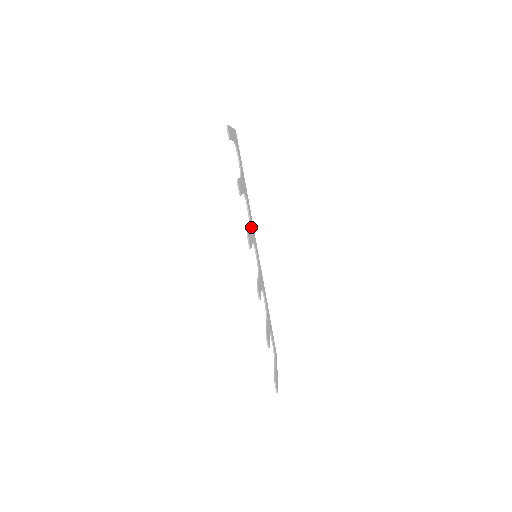
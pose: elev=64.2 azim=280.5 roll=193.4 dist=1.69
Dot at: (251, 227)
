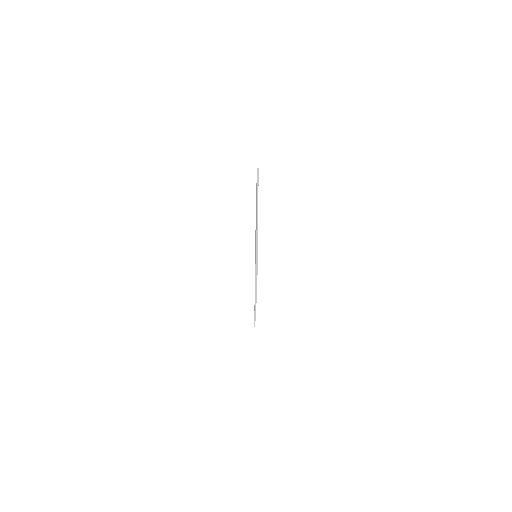
Dot at: occluded
